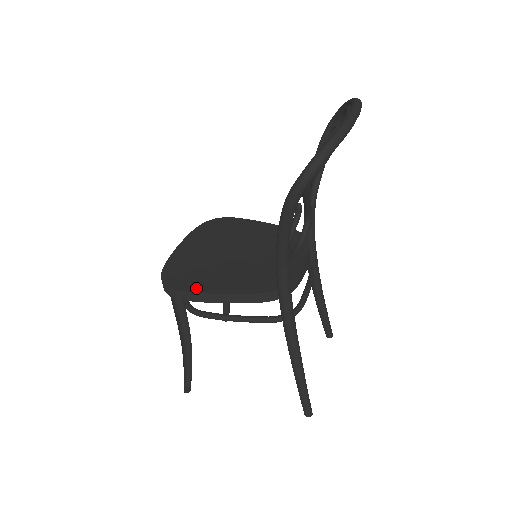
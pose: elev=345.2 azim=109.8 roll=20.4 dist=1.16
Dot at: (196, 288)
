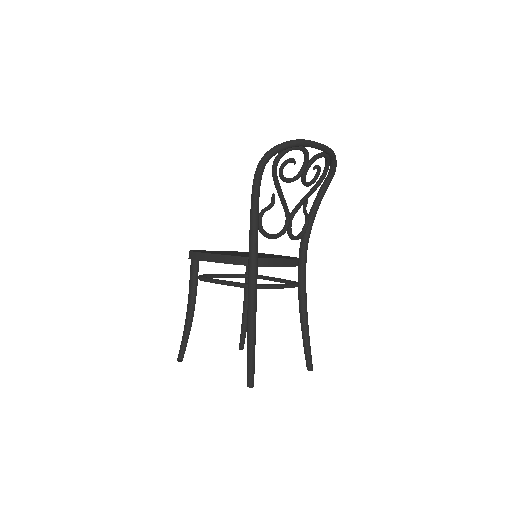
Dot at: (204, 252)
